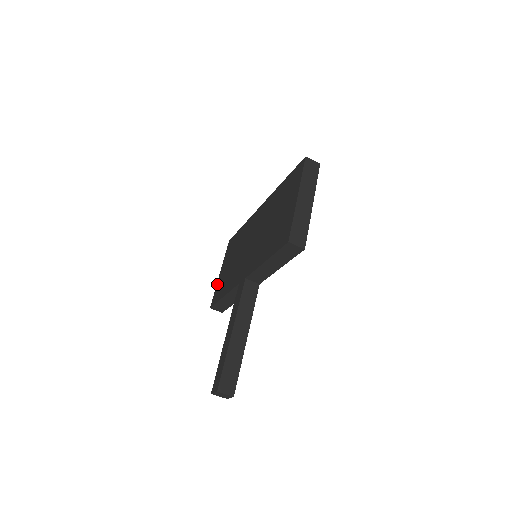
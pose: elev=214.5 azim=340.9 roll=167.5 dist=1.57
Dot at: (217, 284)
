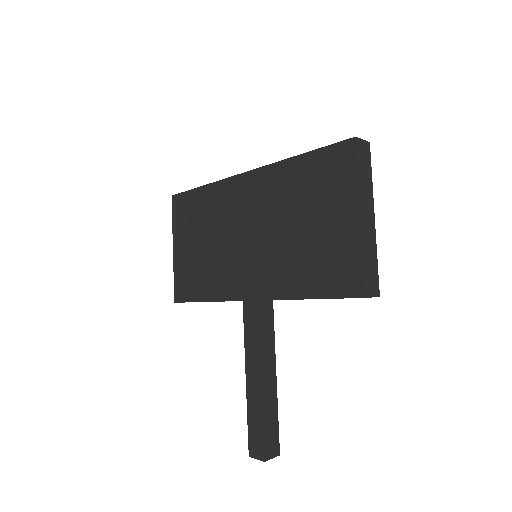
Dot at: (175, 268)
